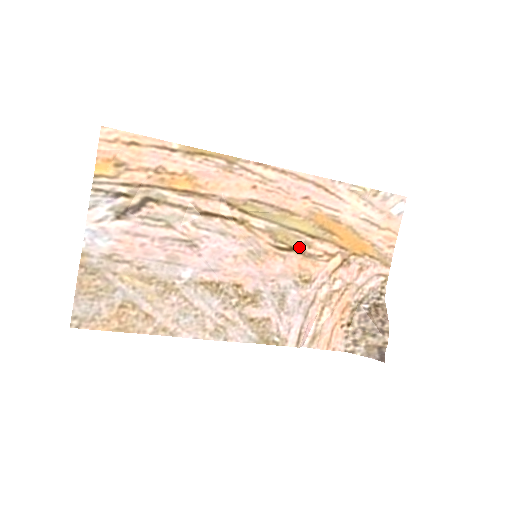
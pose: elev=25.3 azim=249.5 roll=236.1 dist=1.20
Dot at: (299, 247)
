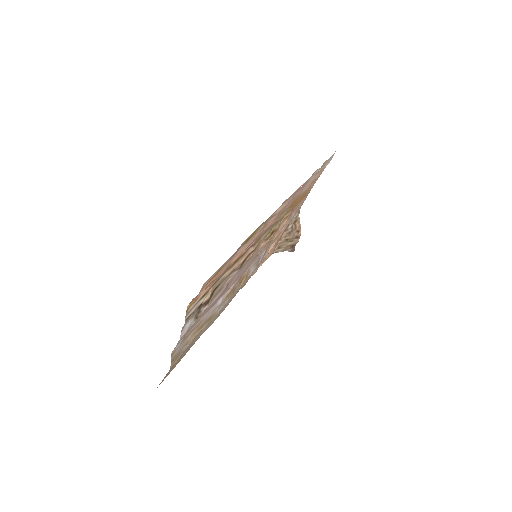
Dot at: (276, 228)
